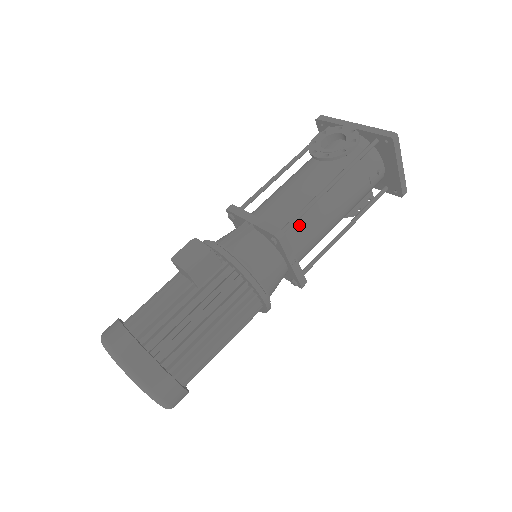
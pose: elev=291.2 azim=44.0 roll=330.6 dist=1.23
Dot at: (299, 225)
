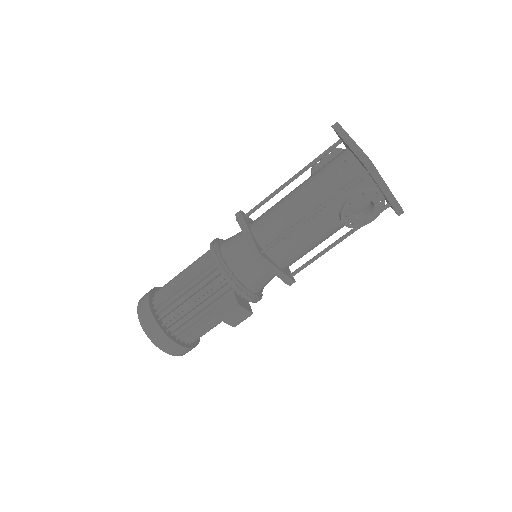
Dot at: occluded
